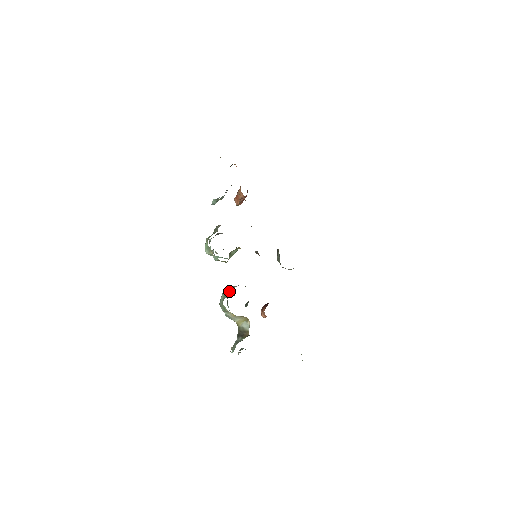
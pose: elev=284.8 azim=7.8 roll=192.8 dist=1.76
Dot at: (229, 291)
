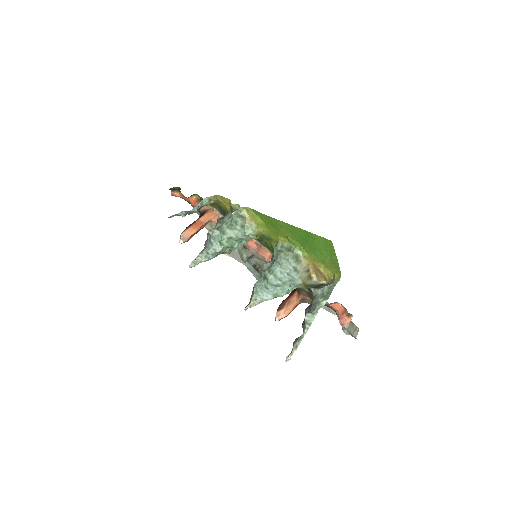
Dot at: (272, 260)
